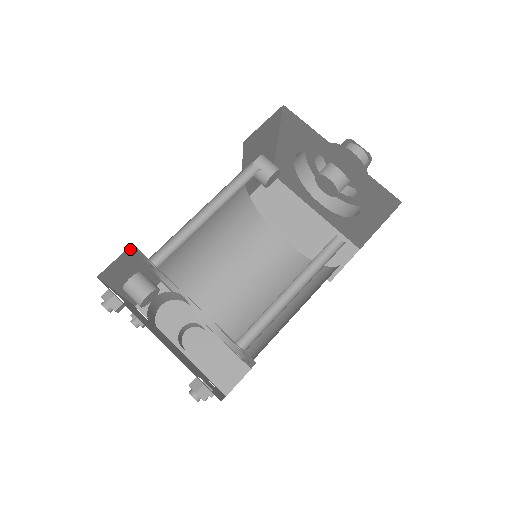
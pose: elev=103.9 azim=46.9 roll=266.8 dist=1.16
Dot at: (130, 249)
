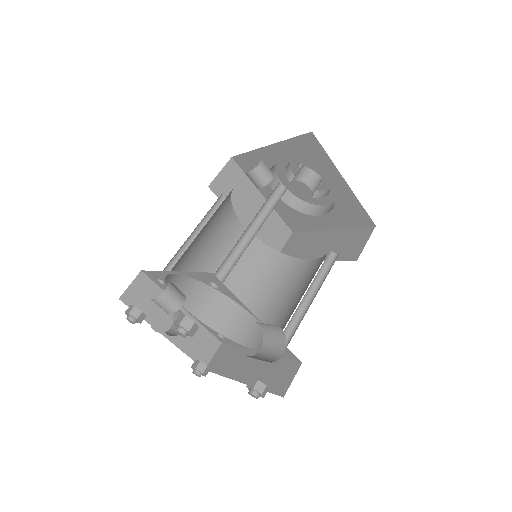
Dot at: occluded
